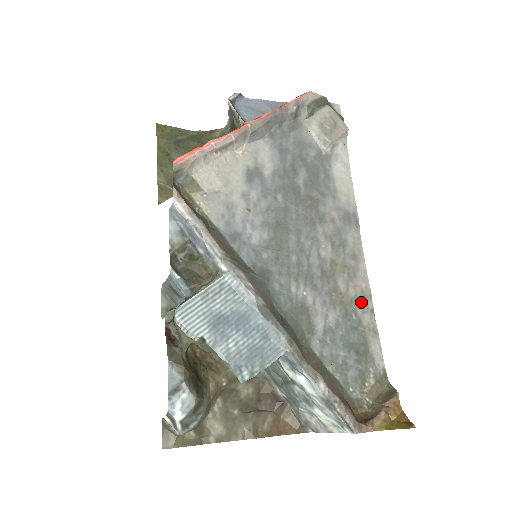
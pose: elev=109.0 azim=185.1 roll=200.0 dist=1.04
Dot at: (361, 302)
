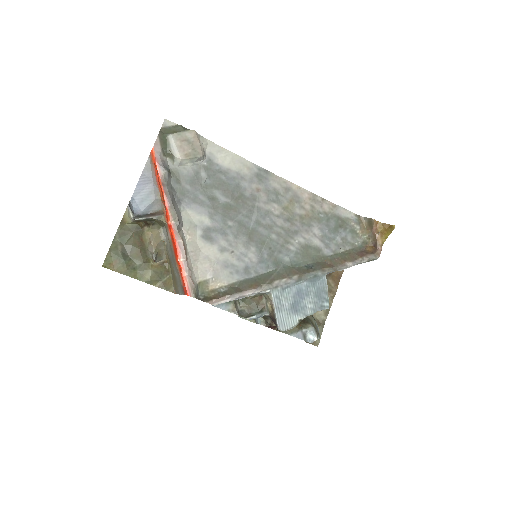
Dot at: (315, 204)
